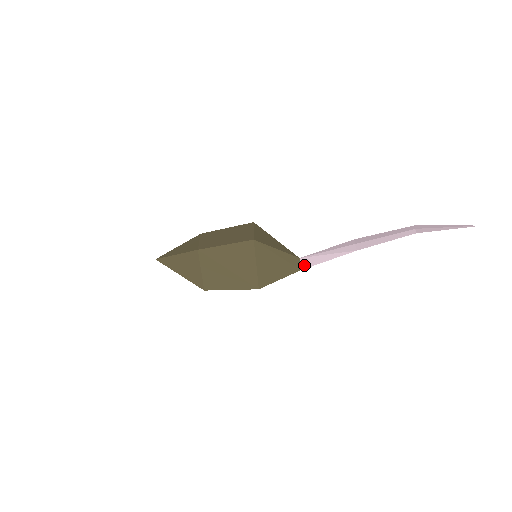
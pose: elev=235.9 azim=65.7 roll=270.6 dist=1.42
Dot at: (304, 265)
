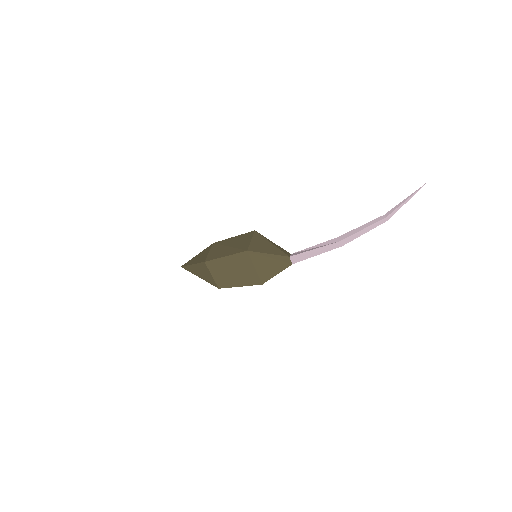
Dot at: (293, 255)
